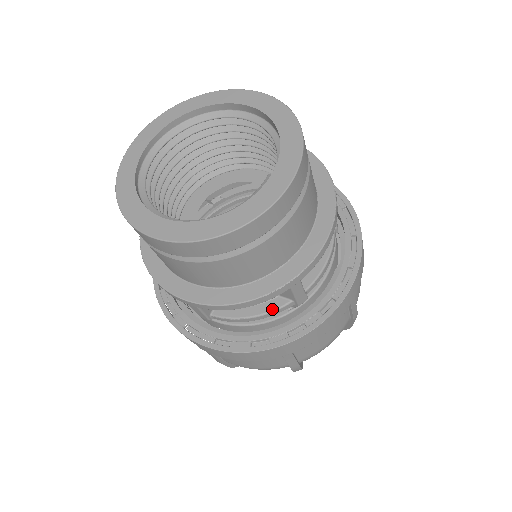
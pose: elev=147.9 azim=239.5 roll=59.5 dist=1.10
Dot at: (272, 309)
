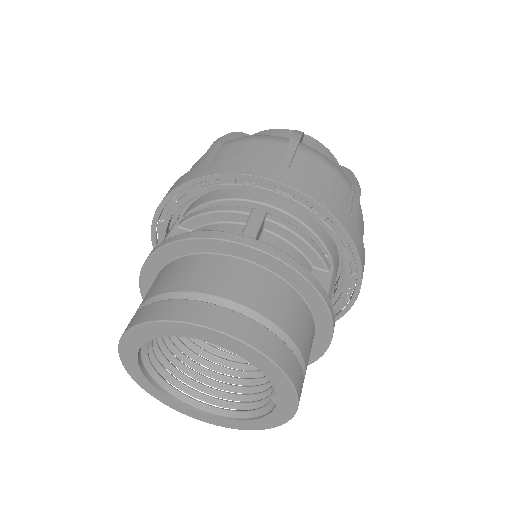
Dot at: occluded
